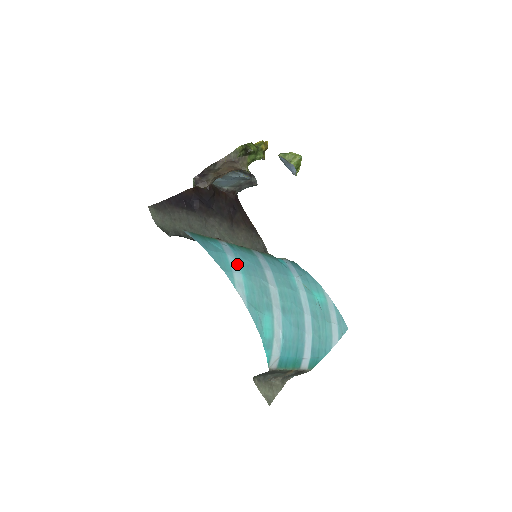
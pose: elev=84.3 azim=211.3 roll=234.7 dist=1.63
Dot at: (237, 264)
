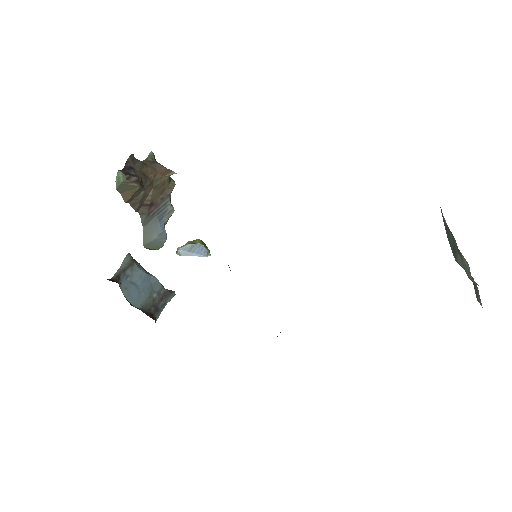
Dot at: occluded
